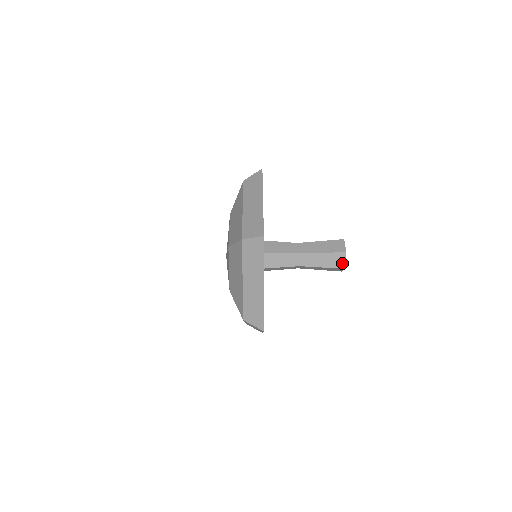
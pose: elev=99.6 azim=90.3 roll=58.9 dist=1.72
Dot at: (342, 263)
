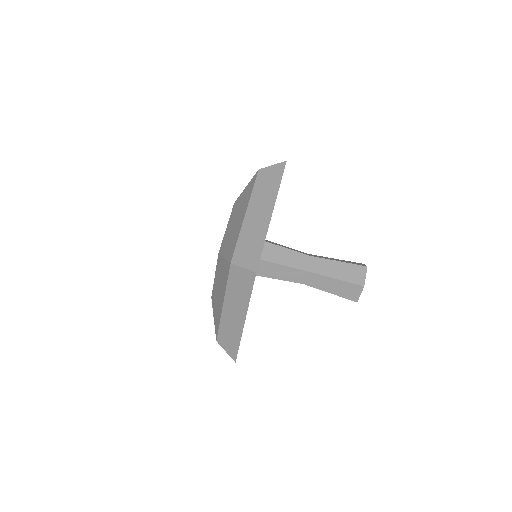
Dot at: (355, 296)
